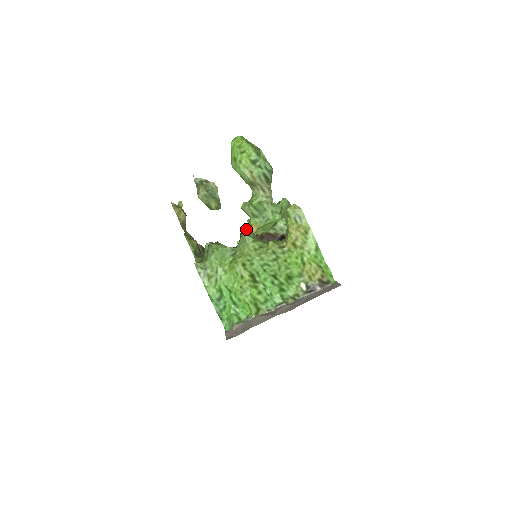
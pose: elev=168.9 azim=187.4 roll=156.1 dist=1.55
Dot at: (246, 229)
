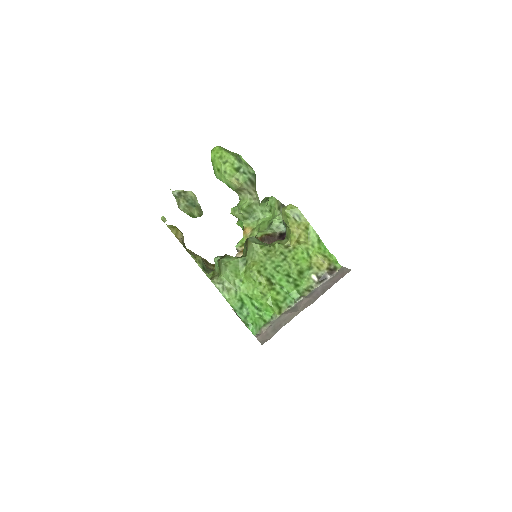
Dot at: (250, 237)
